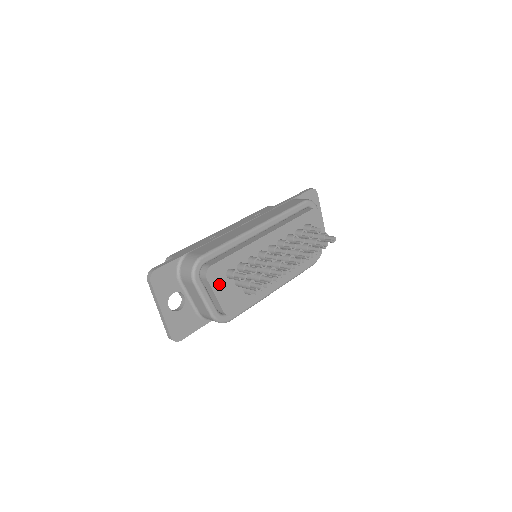
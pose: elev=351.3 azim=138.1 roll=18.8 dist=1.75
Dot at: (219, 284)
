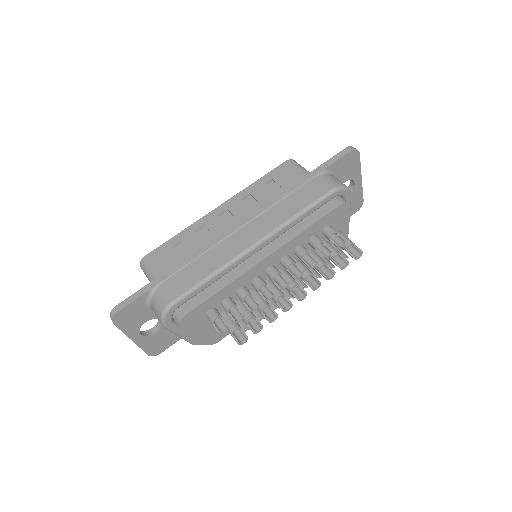
Dot at: (197, 326)
